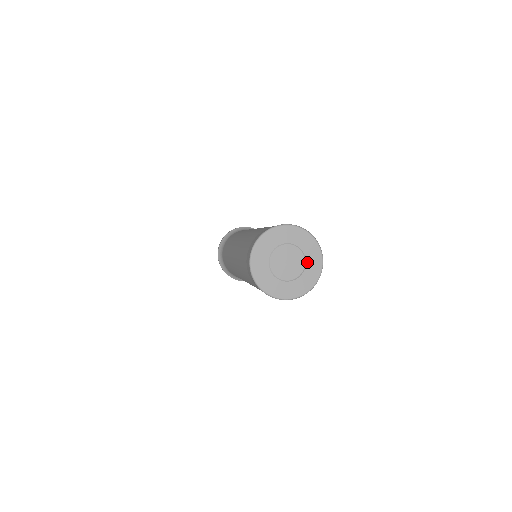
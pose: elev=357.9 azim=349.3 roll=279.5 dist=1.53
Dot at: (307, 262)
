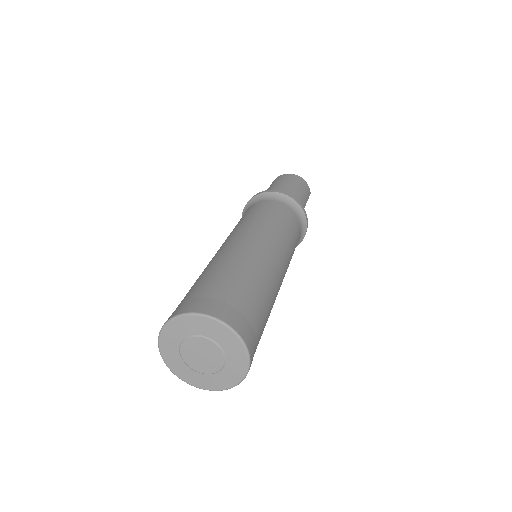
Dot at: (227, 363)
